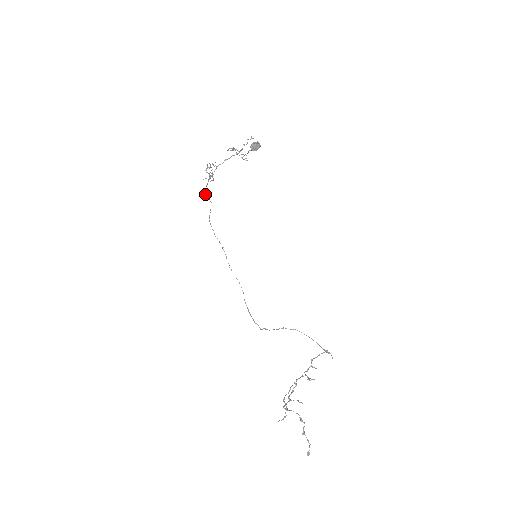
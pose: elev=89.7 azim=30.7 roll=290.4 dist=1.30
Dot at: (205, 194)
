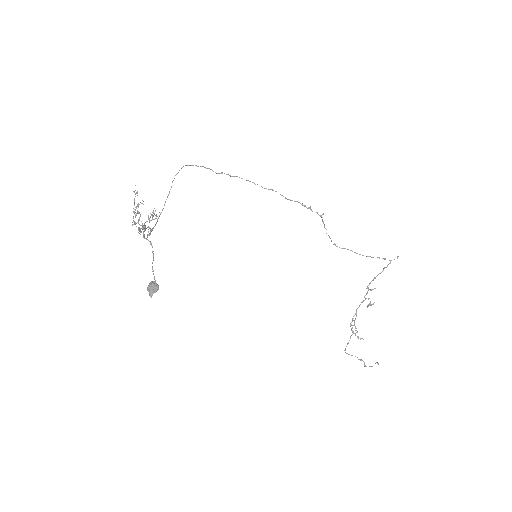
Dot at: occluded
